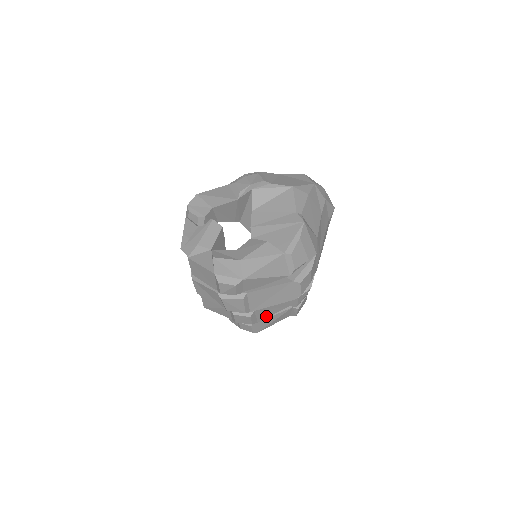
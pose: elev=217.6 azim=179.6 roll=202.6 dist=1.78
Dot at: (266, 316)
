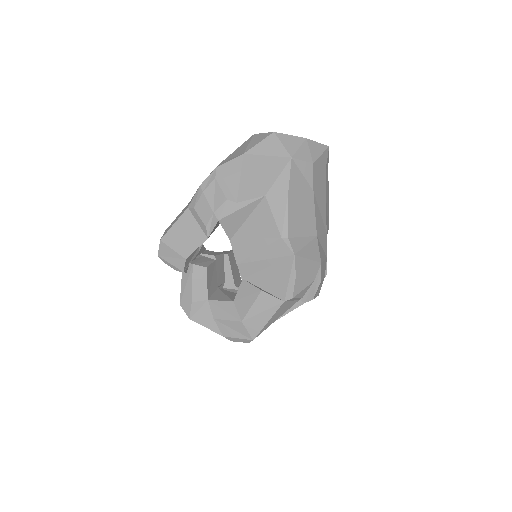
Dot at: occluded
